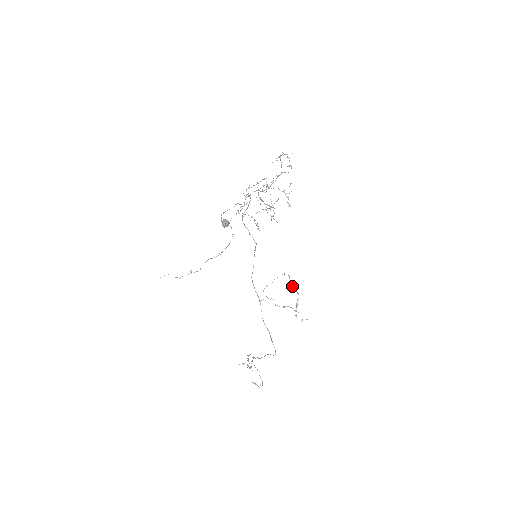
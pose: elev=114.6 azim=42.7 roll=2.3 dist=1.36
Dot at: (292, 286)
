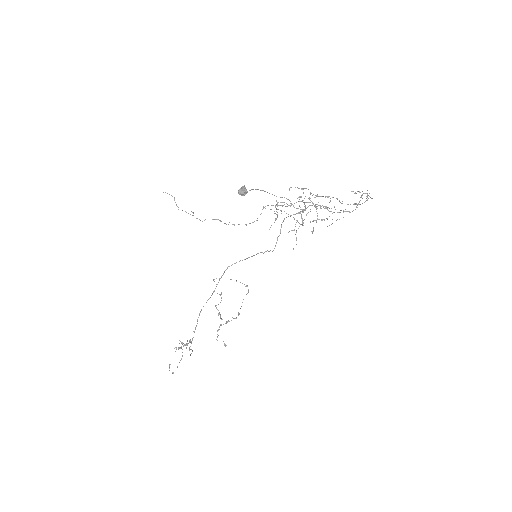
Dot at: occluded
